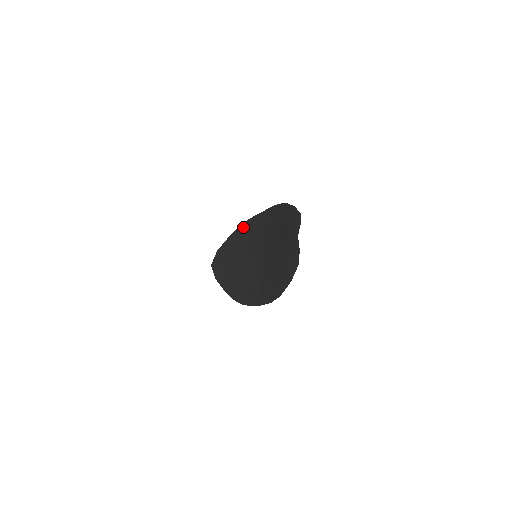
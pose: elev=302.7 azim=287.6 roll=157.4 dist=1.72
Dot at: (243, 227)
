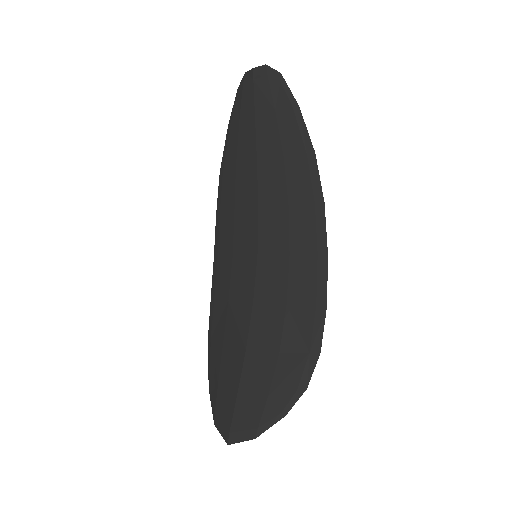
Dot at: (212, 337)
